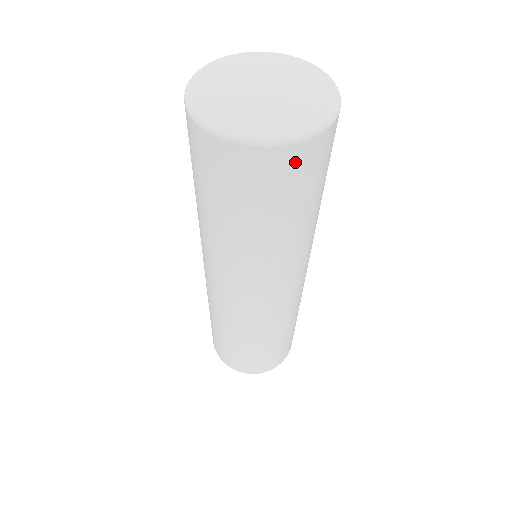
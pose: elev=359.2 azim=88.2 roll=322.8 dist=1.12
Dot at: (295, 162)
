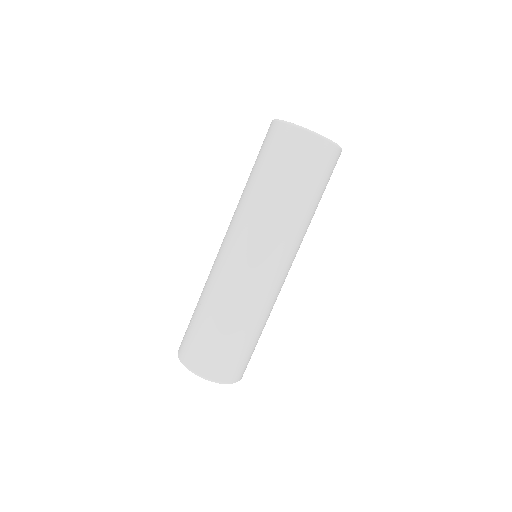
Dot at: (329, 155)
